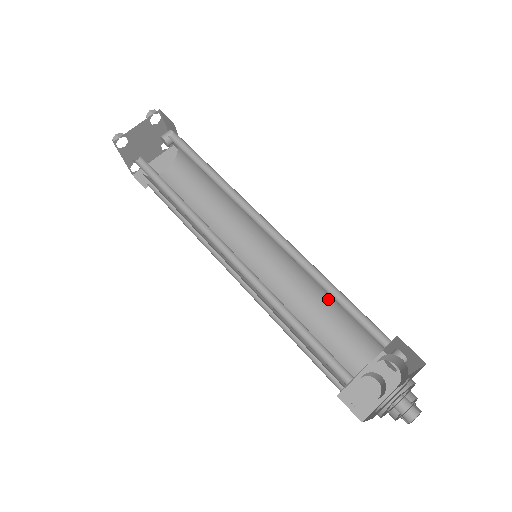
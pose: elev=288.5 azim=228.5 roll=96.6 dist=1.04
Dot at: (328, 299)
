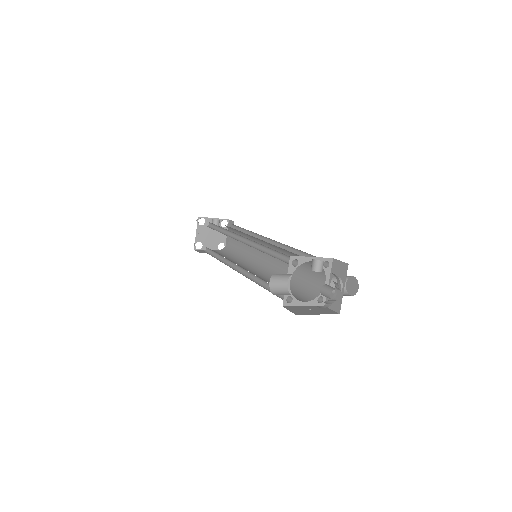
Dot at: (290, 252)
